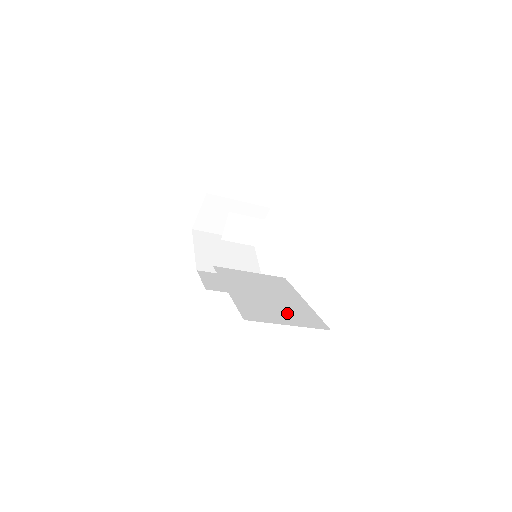
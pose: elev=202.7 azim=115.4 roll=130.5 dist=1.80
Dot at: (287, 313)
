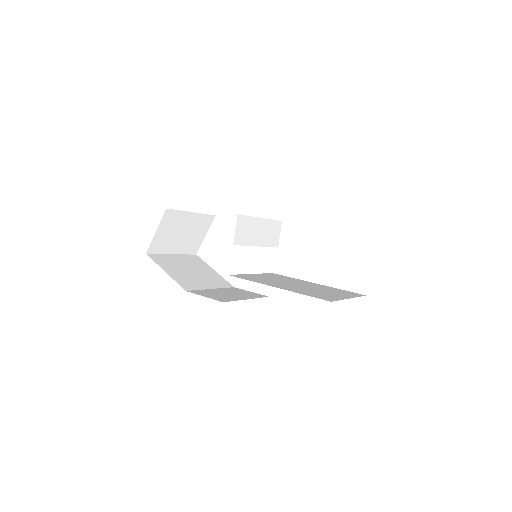
Dot at: (331, 292)
